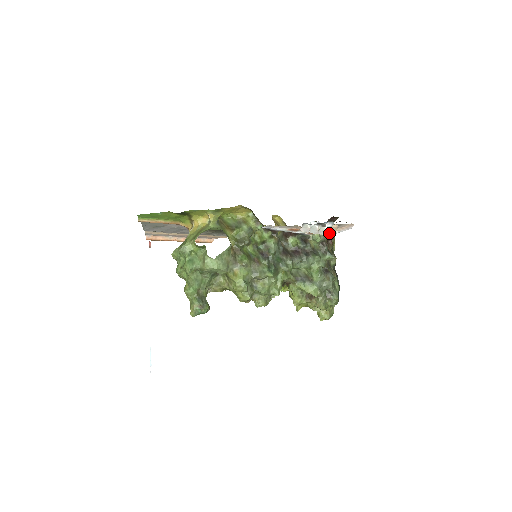
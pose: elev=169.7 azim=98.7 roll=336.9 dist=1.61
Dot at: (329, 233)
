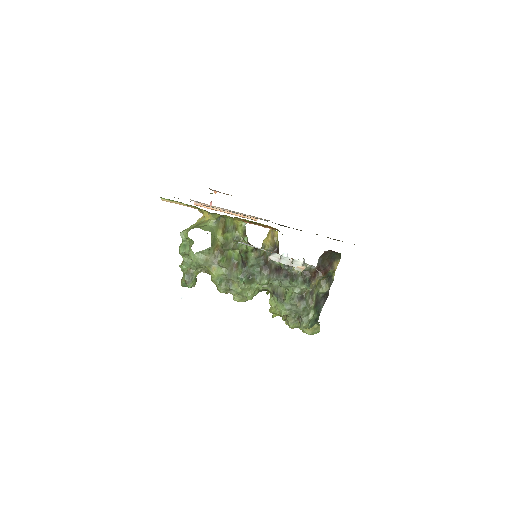
Dot at: (314, 266)
